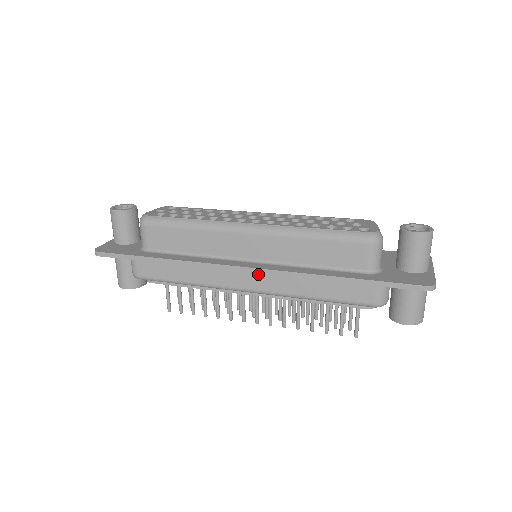
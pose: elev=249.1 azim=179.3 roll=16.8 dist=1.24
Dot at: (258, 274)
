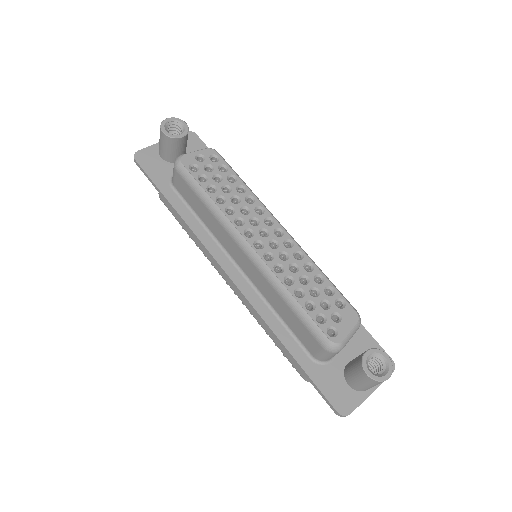
Dot at: occluded
